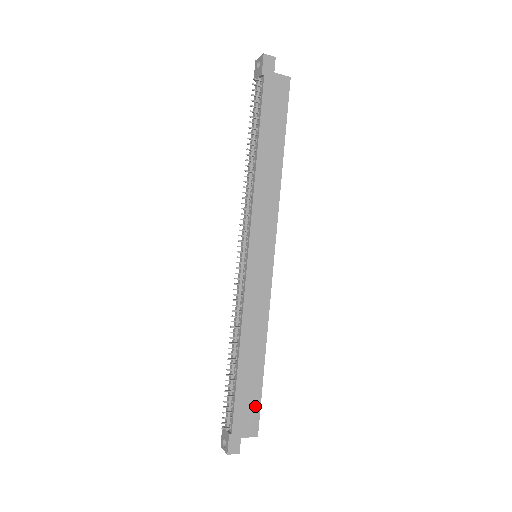
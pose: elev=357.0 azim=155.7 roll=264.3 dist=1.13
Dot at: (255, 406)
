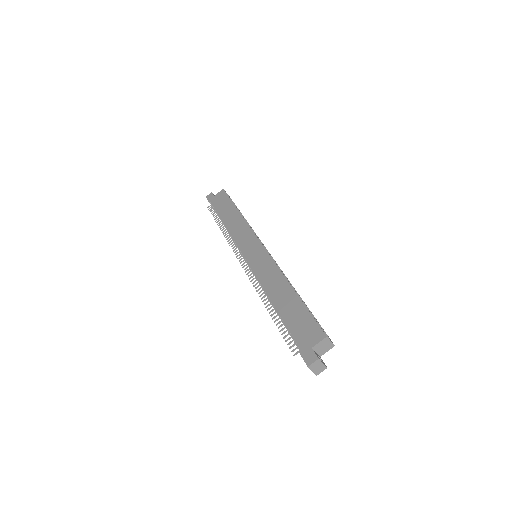
Dot at: (308, 320)
